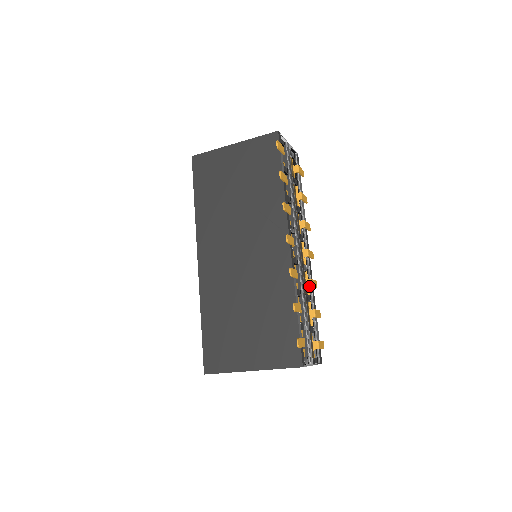
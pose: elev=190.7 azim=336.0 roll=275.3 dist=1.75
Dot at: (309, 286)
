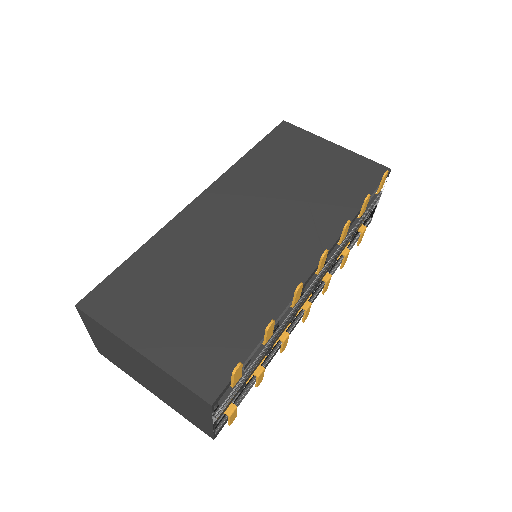
Dot at: (281, 339)
